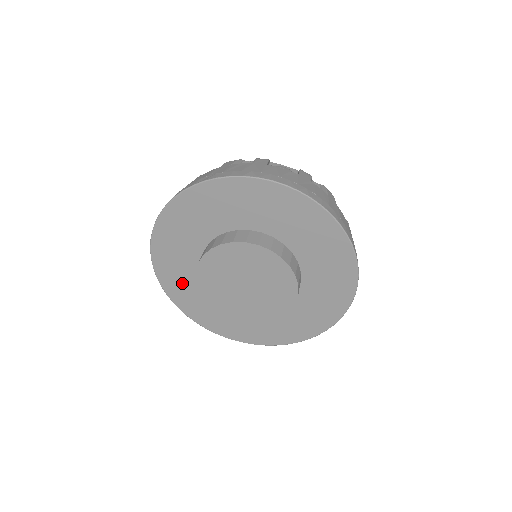
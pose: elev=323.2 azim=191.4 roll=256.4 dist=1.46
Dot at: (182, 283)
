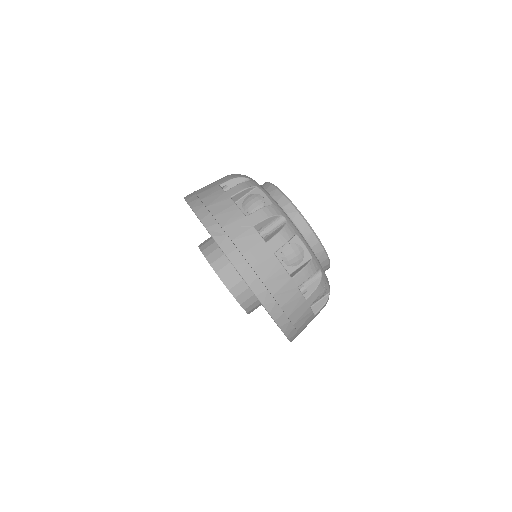
Dot at: occluded
